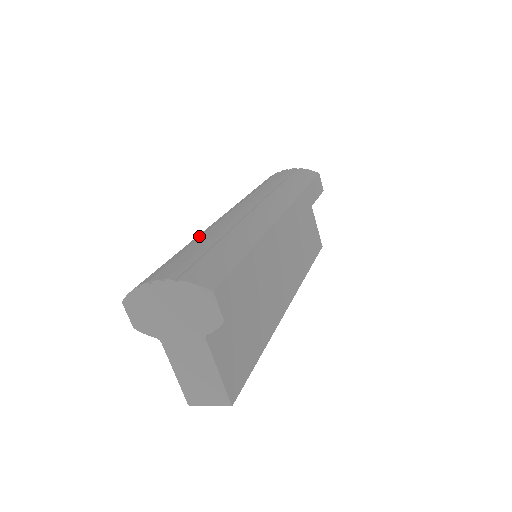
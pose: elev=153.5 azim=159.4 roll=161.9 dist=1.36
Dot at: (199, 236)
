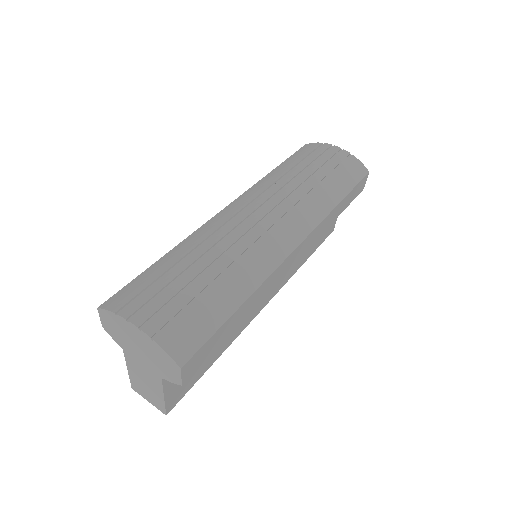
Dot at: (203, 245)
